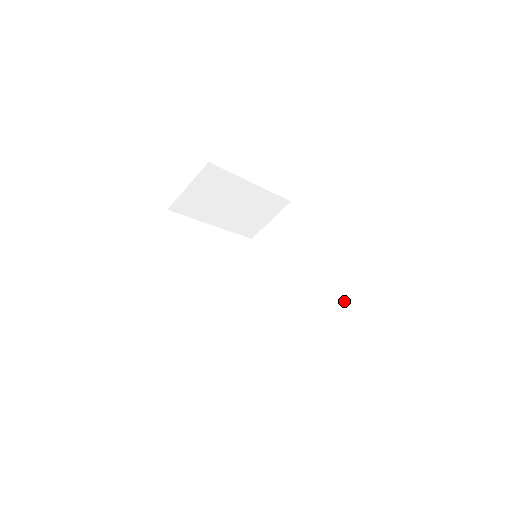
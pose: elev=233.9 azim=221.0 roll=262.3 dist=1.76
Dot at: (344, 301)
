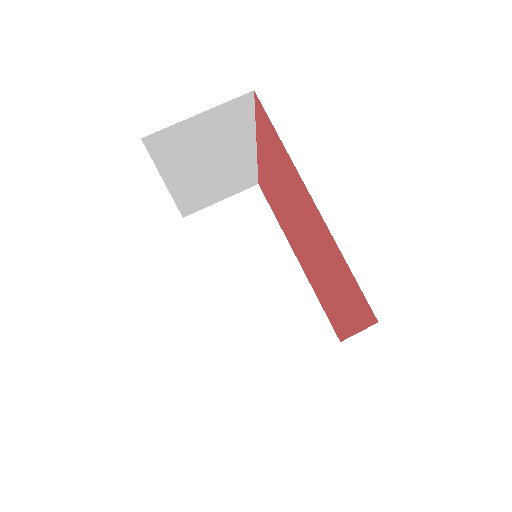
Dot at: (336, 336)
